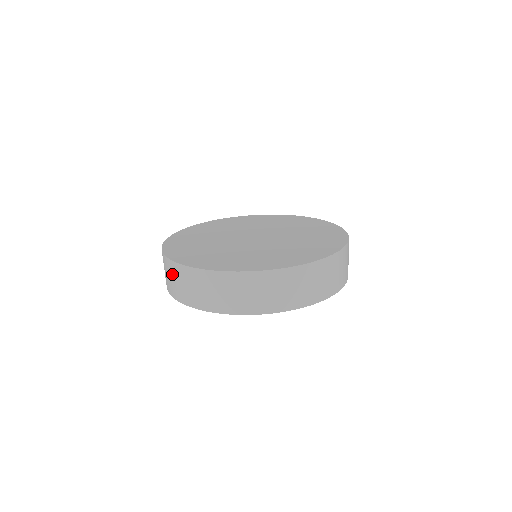
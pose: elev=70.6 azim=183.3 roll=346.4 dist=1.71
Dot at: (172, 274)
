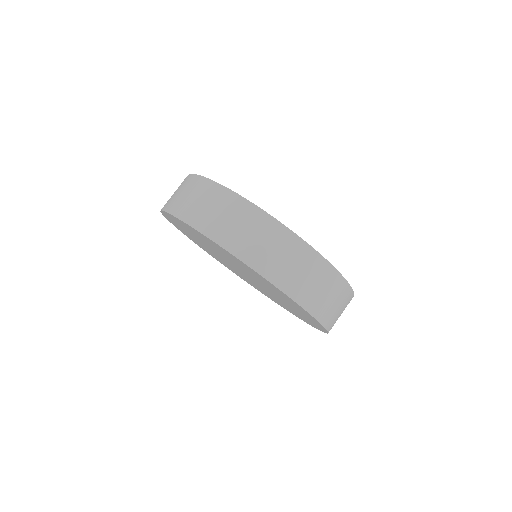
Dot at: (250, 224)
